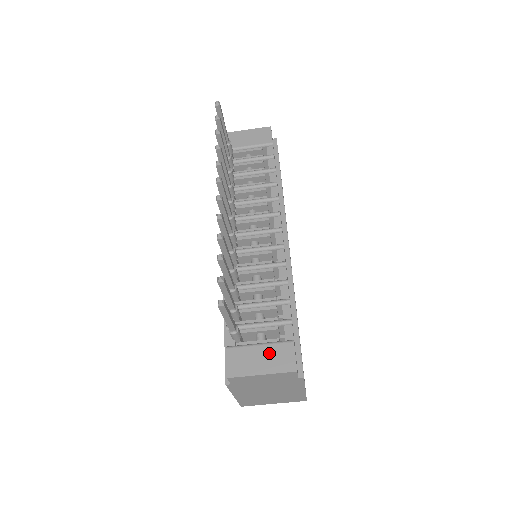
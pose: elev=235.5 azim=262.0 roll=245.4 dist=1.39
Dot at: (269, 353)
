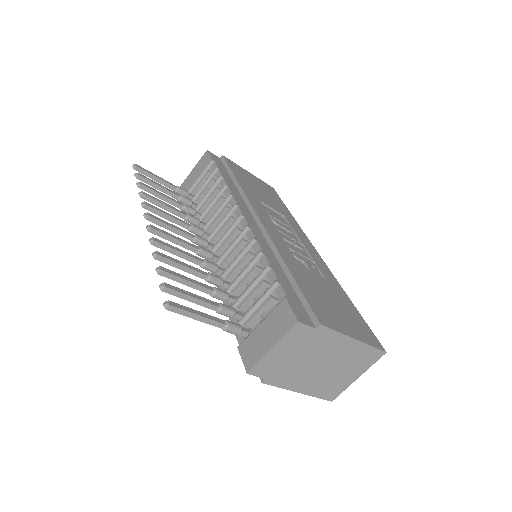
Dot at: (270, 324)
